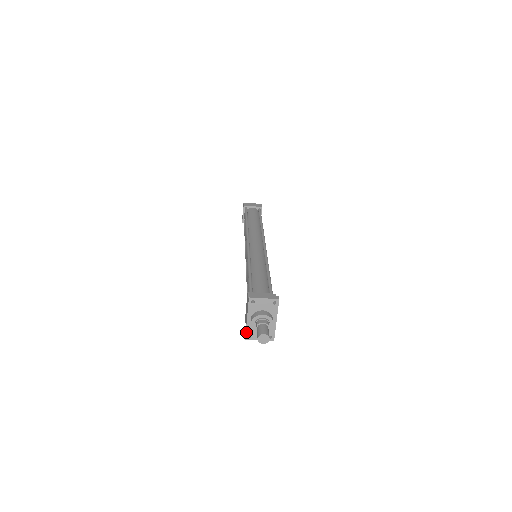
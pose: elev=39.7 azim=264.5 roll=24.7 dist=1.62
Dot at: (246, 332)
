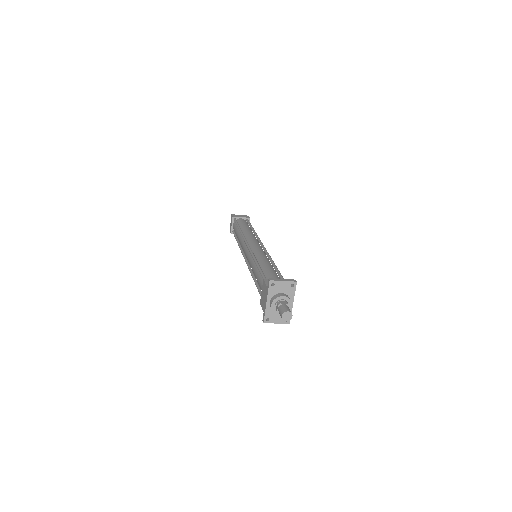
Dot at: (265, 315)
